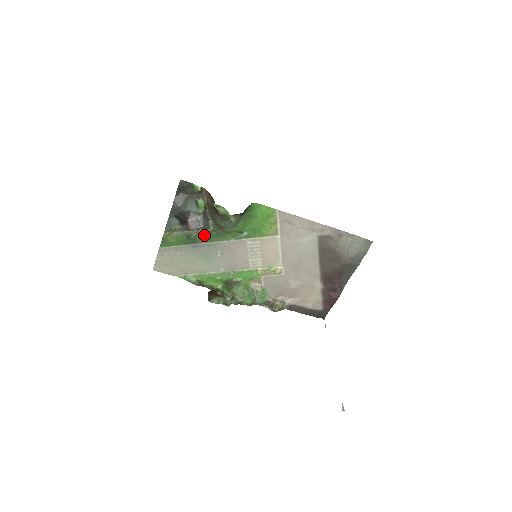
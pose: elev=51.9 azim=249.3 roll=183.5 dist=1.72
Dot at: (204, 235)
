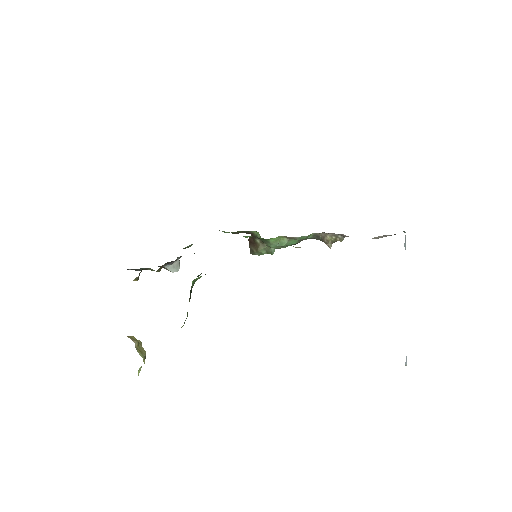
Dot at: occluded
